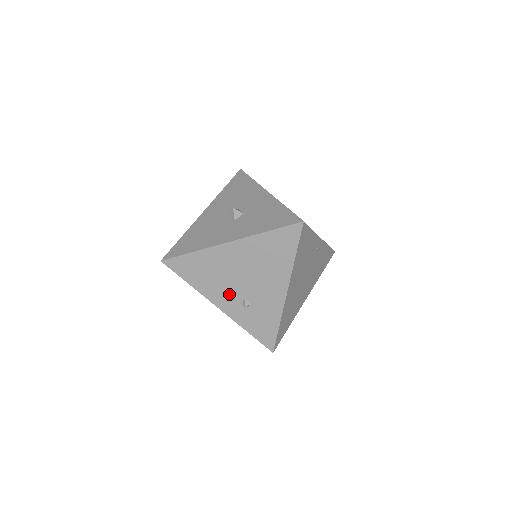
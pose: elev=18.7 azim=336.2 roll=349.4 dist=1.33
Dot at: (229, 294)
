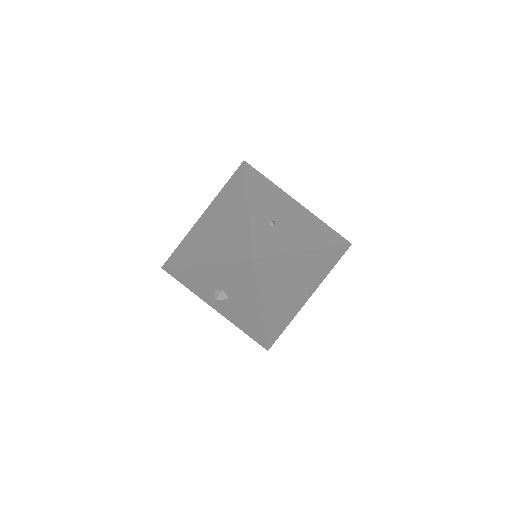
Dot at: (266, 210)
